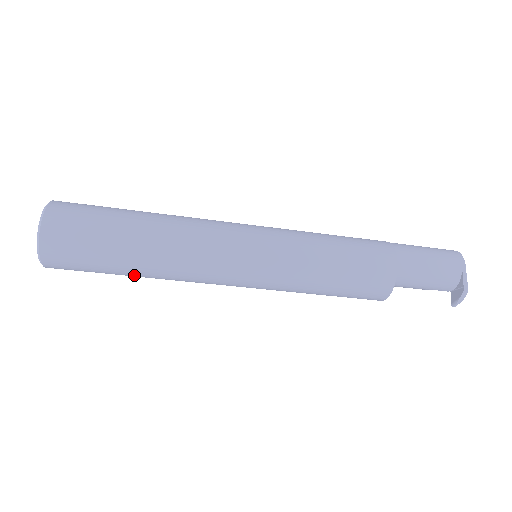
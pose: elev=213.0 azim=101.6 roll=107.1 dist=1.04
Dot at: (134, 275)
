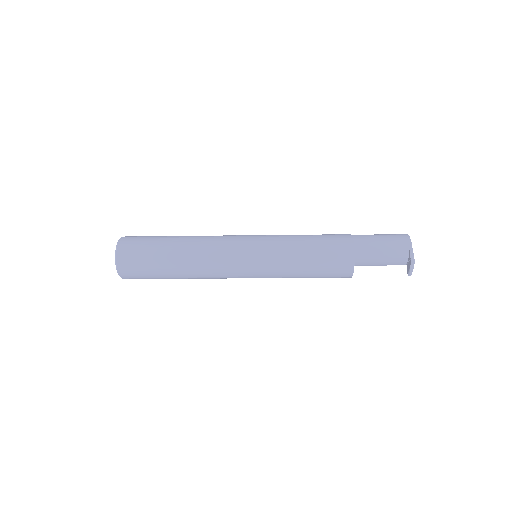
Dot at: (176, 277)
